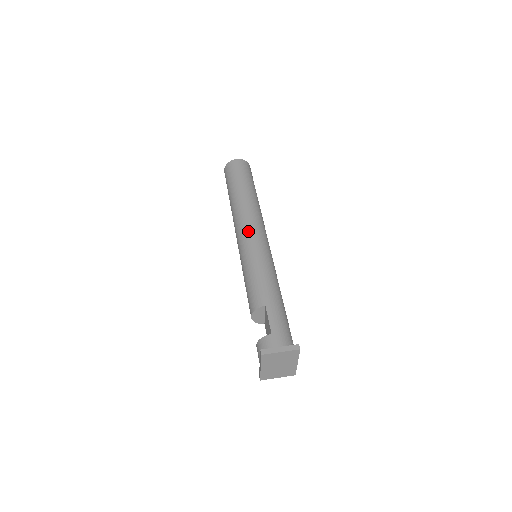
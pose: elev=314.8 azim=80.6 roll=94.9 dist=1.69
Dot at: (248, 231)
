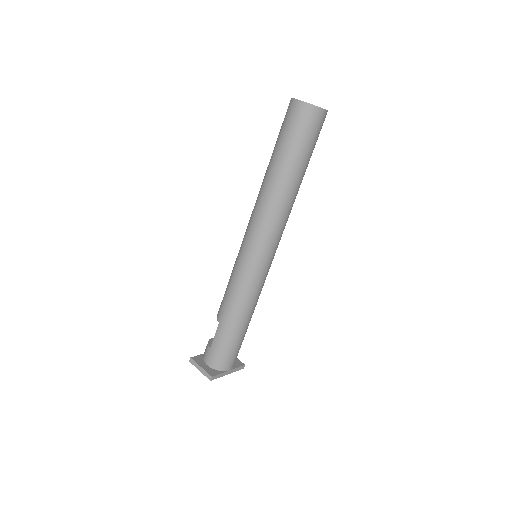
Dot at: (248, 233)
